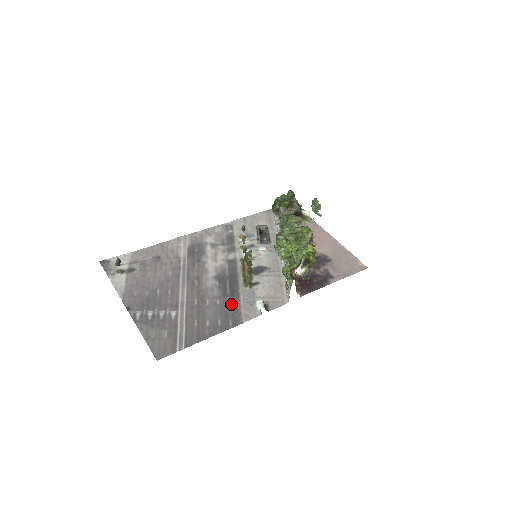
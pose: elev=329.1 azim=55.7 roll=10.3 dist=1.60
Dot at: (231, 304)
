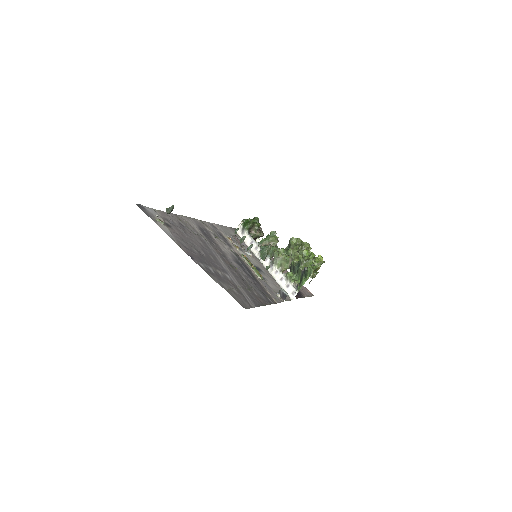
Dot at: (260, 286)
